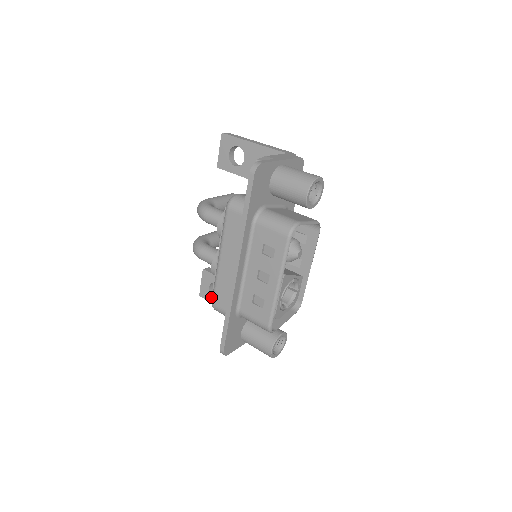
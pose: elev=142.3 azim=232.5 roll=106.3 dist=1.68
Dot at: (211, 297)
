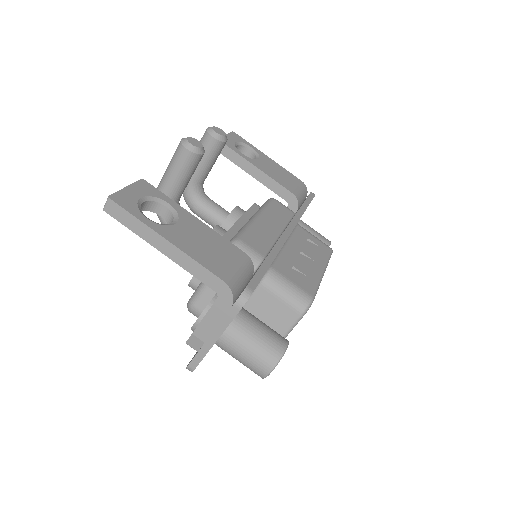
Dot at: occluded
